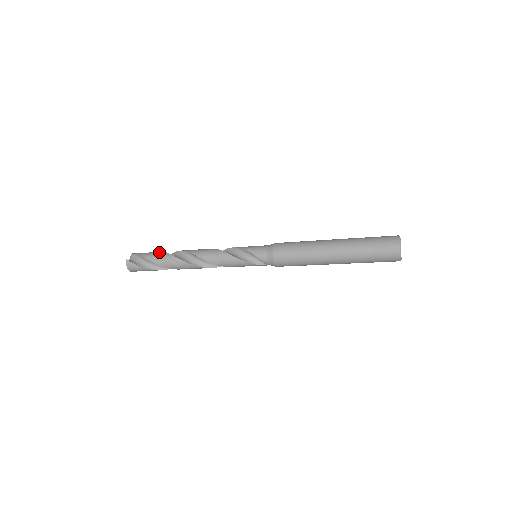
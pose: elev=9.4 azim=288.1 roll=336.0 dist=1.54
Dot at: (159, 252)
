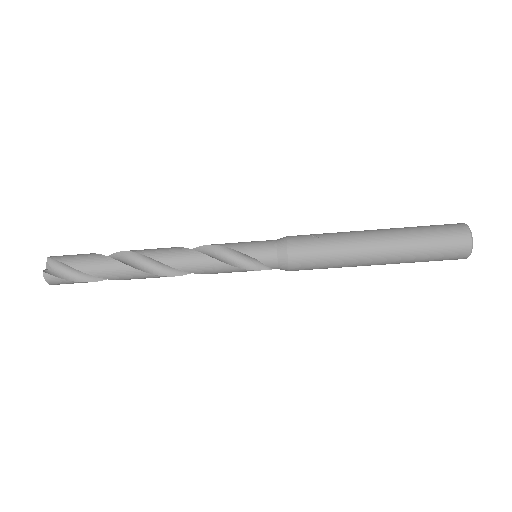
Dot at: (97, 257)
